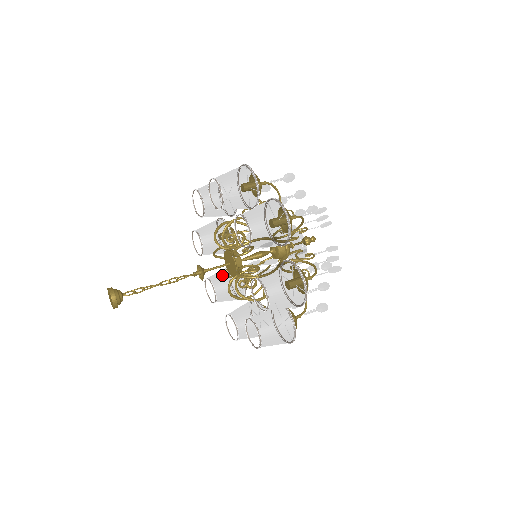
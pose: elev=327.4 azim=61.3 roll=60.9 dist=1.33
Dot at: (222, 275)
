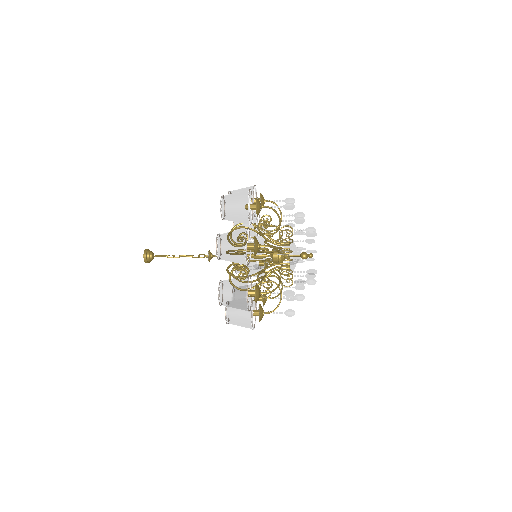
Dot at: occluded
